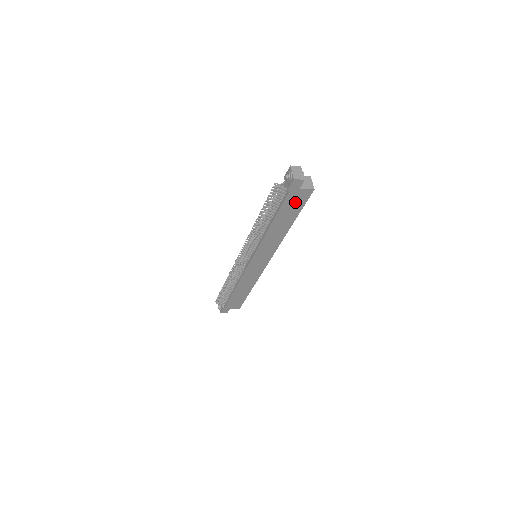
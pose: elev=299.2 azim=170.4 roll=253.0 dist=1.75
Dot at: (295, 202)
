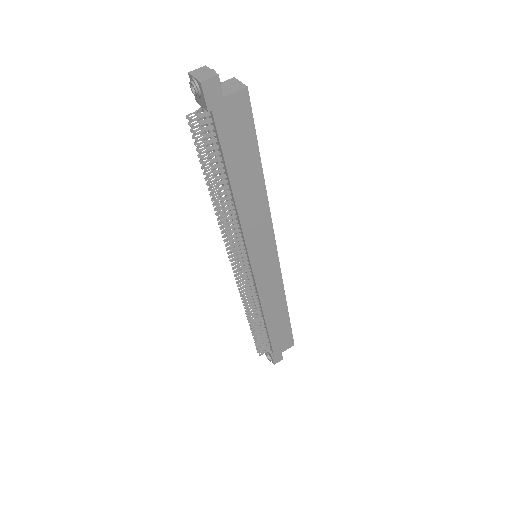
Dot at: (236, 128)
